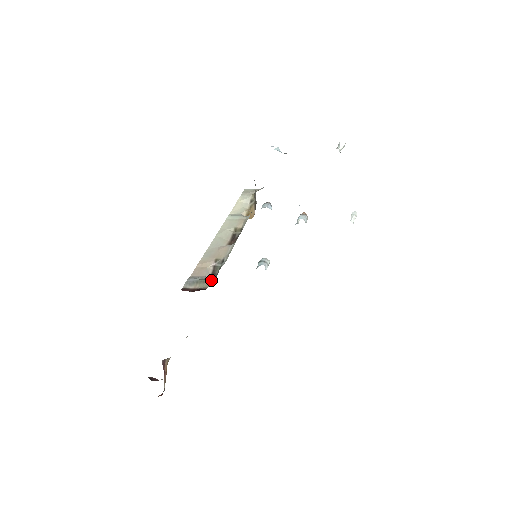
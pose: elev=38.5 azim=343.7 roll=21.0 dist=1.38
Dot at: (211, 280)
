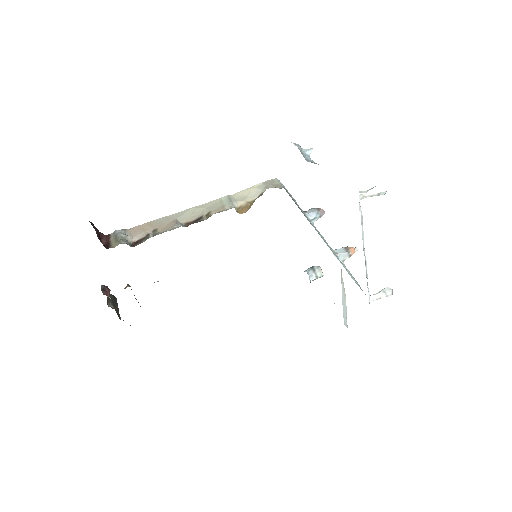
Dot at: (133, 244)
